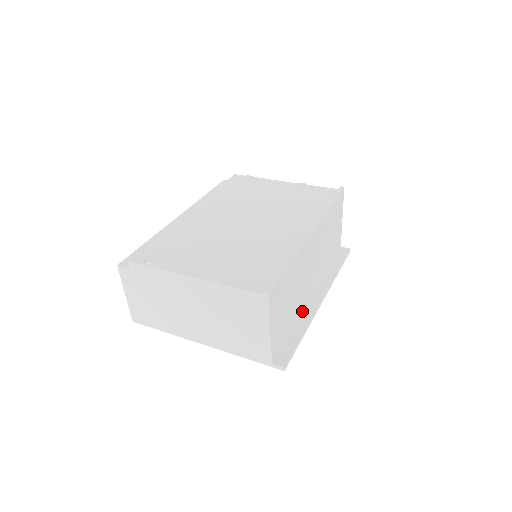
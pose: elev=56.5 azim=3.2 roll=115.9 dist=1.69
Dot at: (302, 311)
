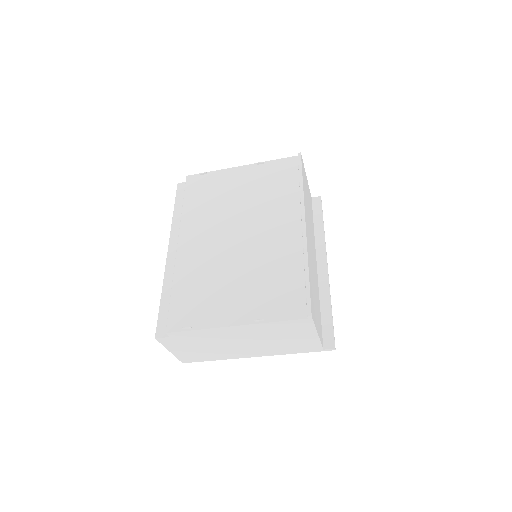
Dot at: (318, 286)
